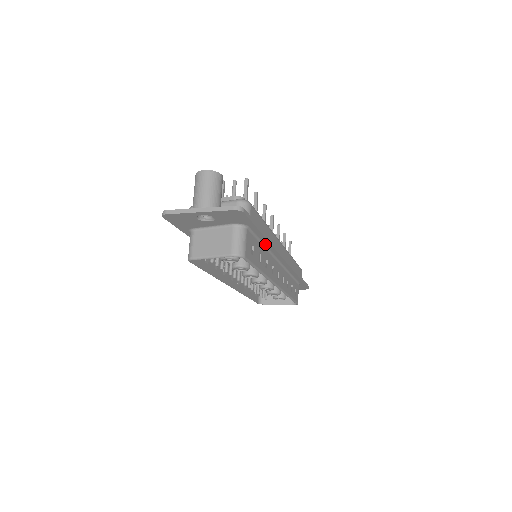
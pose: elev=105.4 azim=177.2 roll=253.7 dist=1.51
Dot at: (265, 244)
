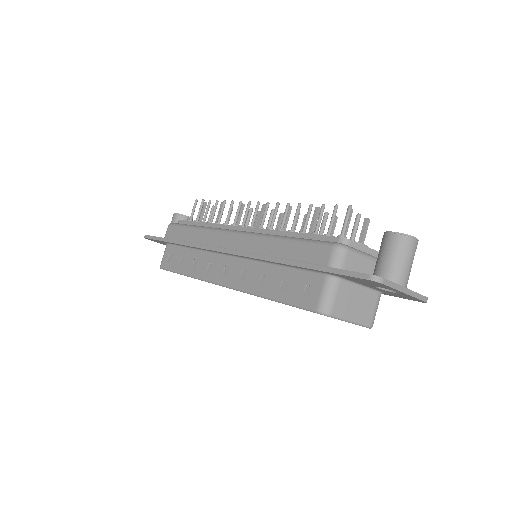
Dot at: occluded
